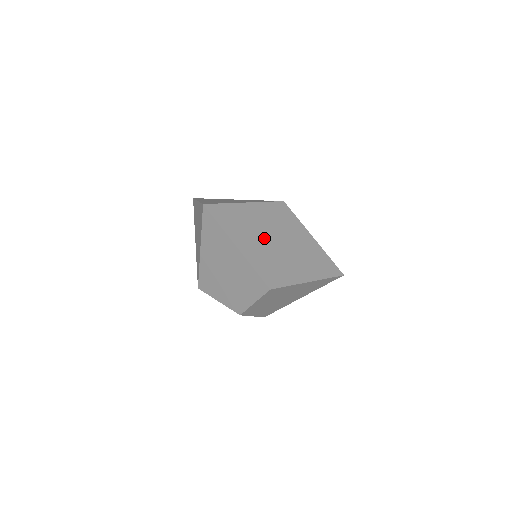
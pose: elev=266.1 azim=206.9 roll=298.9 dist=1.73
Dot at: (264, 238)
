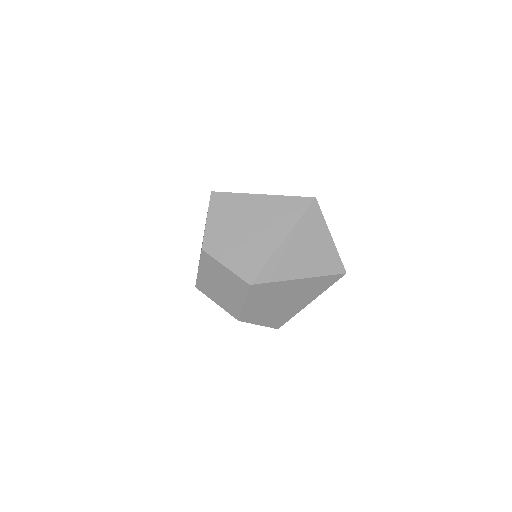
Dot at: occluded
